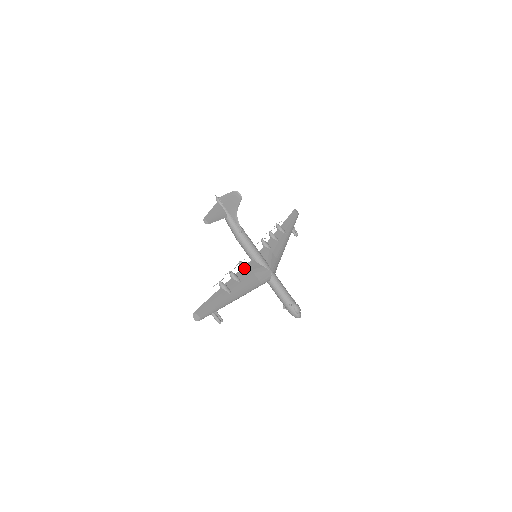
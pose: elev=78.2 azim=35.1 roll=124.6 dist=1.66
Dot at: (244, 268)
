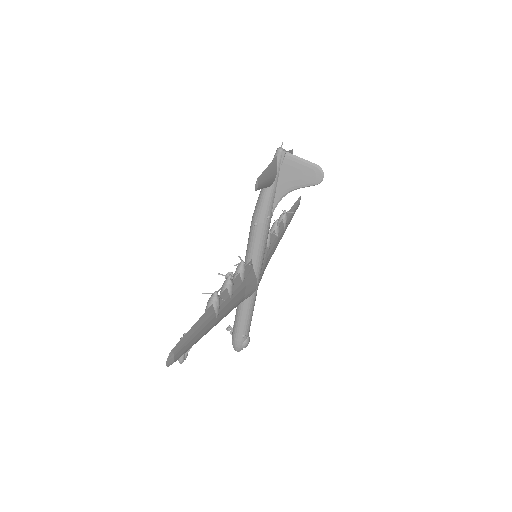
Dot at: (242, 274)
